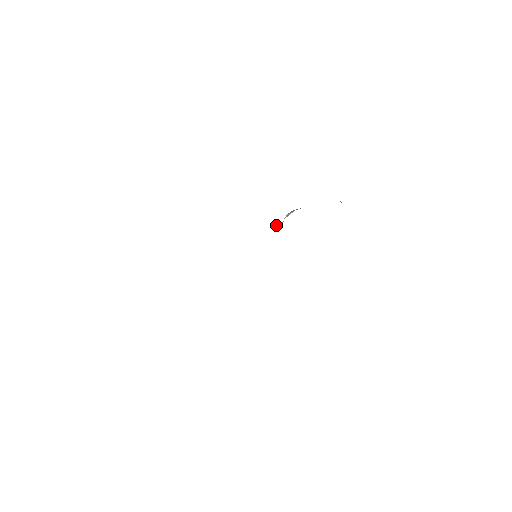
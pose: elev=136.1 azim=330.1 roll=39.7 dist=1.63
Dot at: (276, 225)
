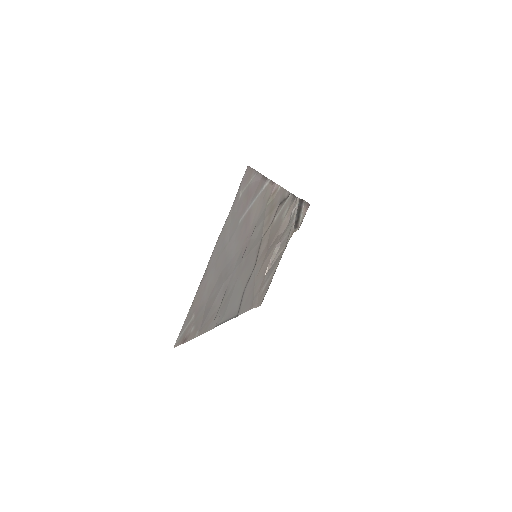
Dot at: (267, 271)
